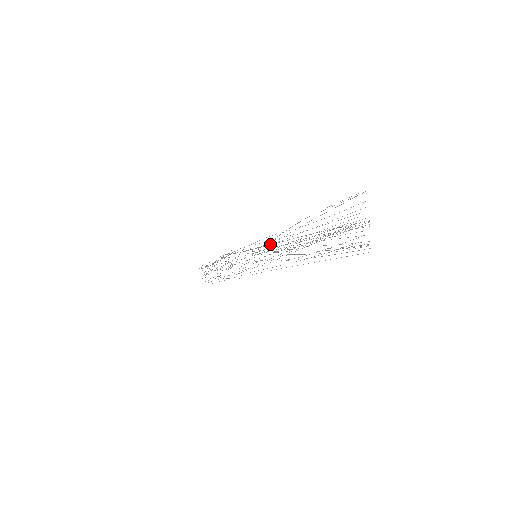
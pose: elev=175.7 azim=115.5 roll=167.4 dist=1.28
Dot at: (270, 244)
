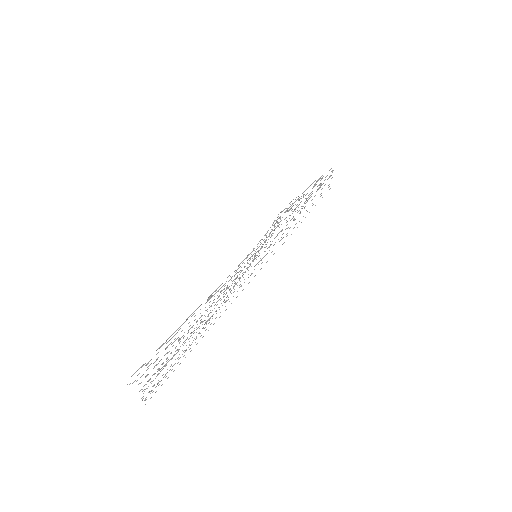
Dot at: occluded
